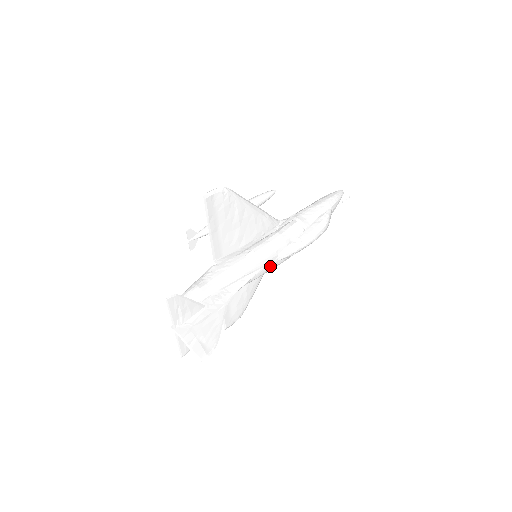
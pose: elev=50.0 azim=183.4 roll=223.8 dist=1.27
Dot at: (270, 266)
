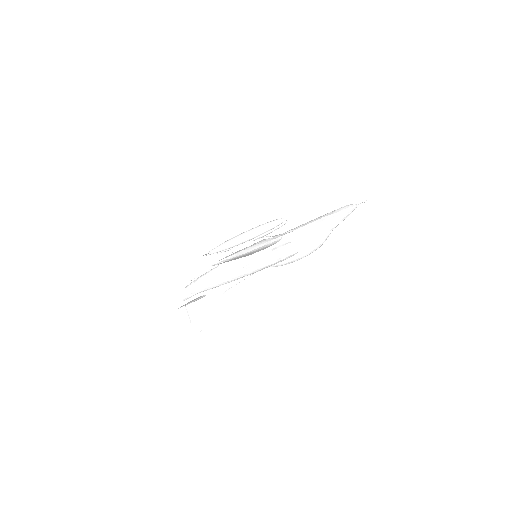
Dot at: occluded
